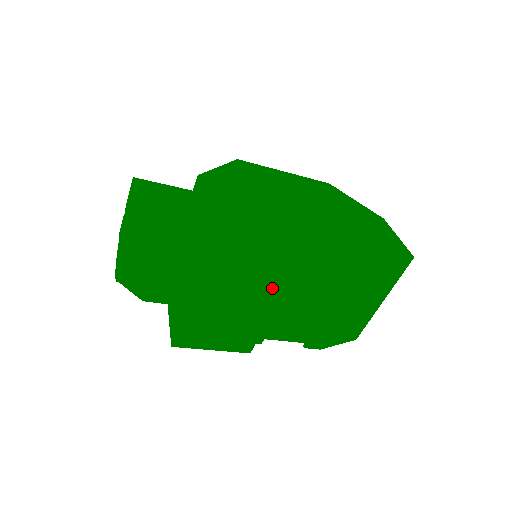
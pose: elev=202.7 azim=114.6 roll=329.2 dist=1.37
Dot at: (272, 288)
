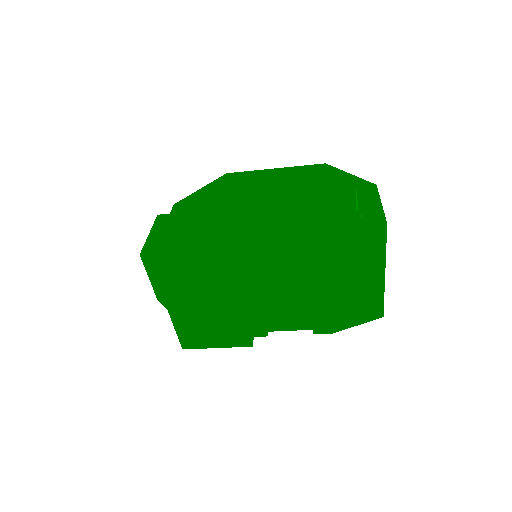
Dot at: (229, 289)
